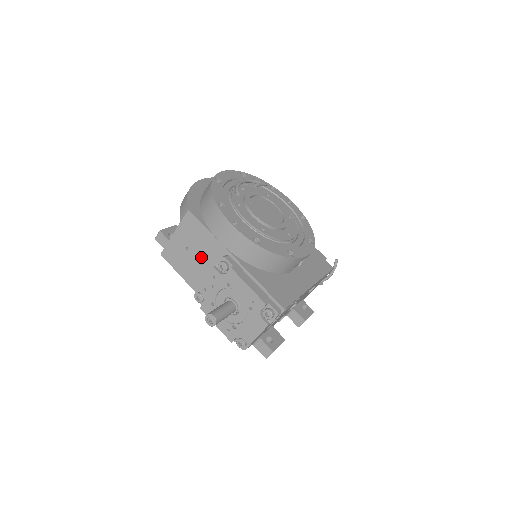
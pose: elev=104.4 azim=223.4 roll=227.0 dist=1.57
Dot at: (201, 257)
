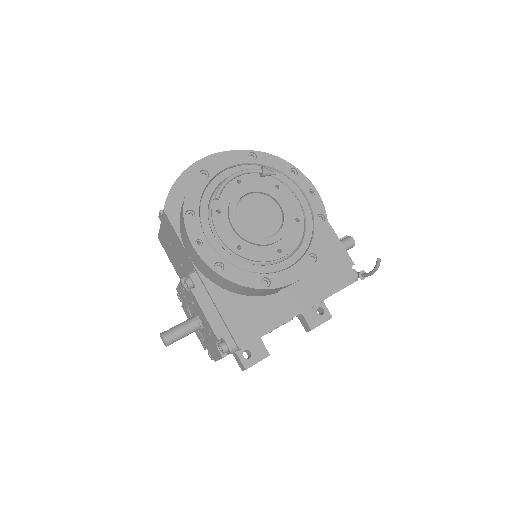
Dot at: (180, 259)
